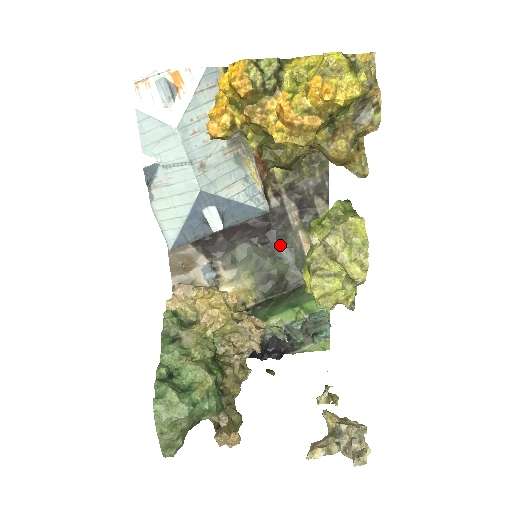
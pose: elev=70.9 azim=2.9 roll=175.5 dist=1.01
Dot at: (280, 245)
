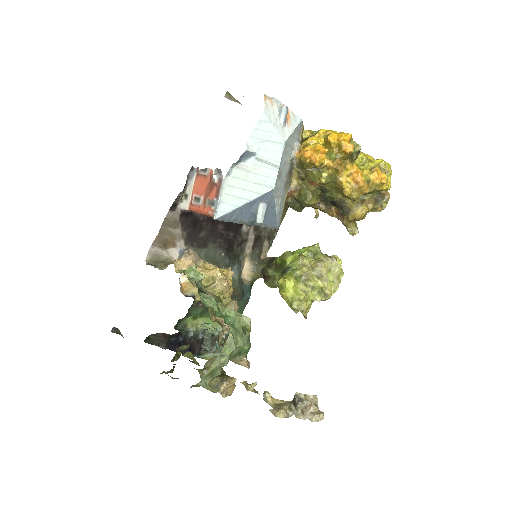
Dot at: (234, 261)
